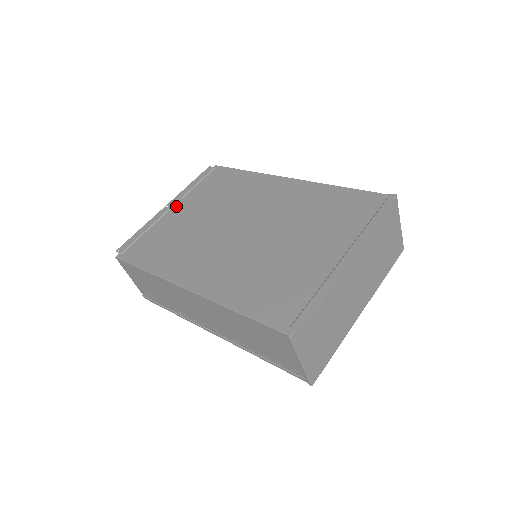
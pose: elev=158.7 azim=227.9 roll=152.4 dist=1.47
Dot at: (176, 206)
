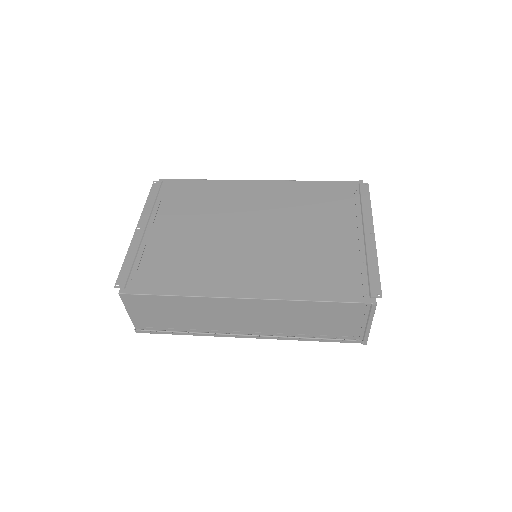
Dot at: (150, 226)
